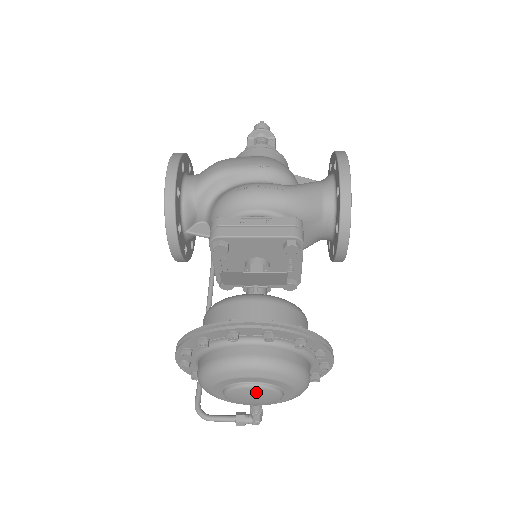
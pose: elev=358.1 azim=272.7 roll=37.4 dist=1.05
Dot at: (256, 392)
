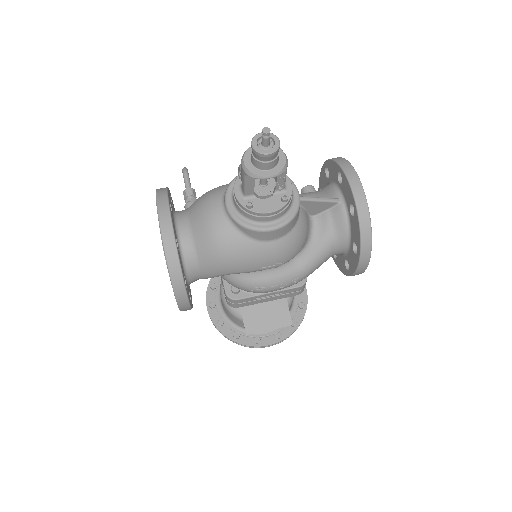
Dot at: occluded
